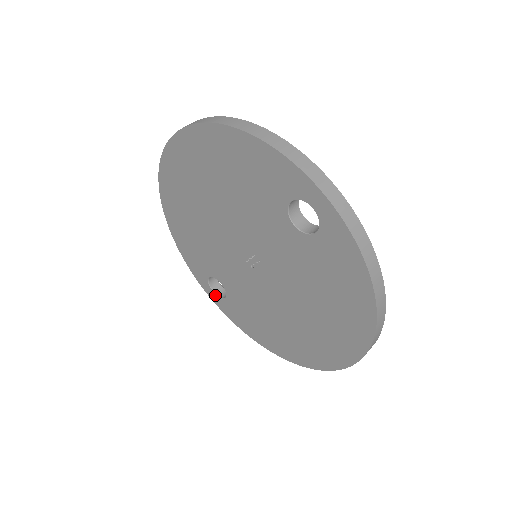
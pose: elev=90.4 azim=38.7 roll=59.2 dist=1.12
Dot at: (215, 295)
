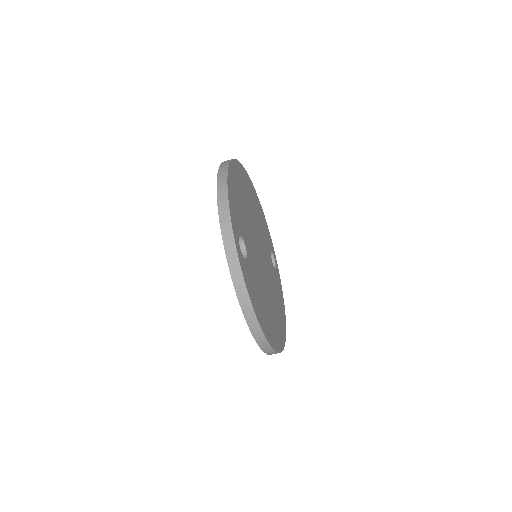
Dot at: occluded
